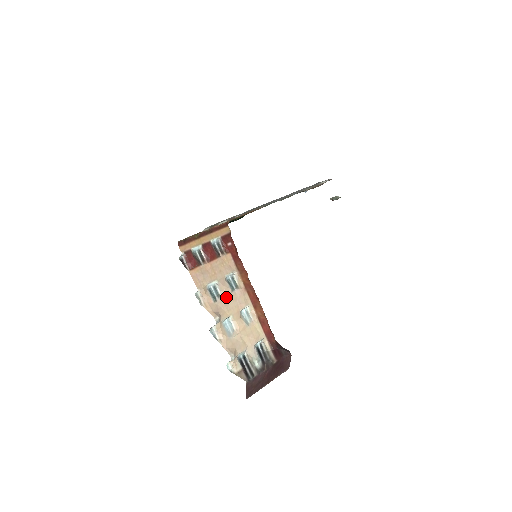
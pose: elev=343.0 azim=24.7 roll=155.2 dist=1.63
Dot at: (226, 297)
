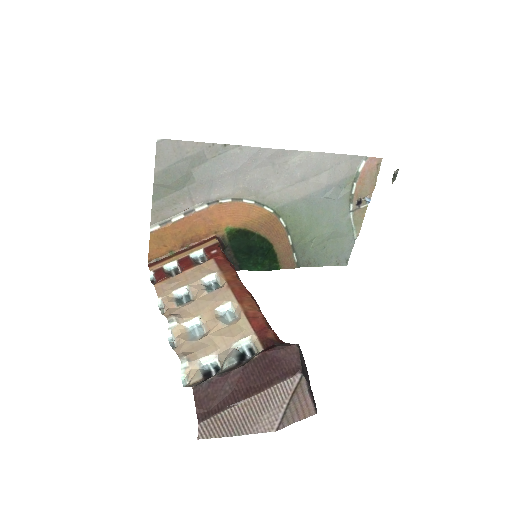
Dot at: (197, 299)
